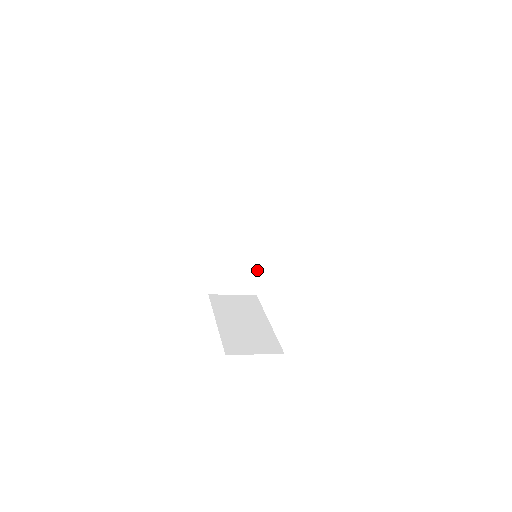
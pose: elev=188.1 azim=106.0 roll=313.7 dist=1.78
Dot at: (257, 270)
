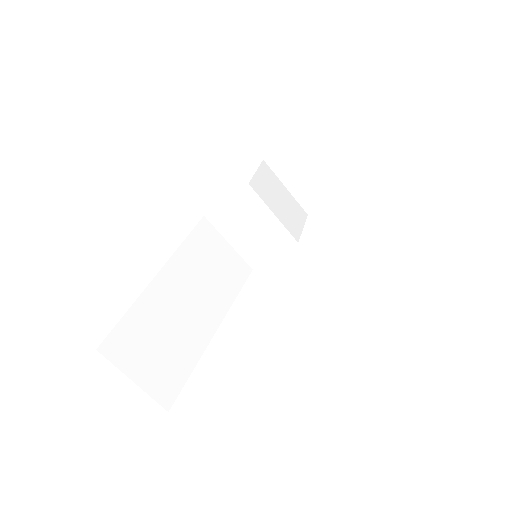
Dot at: (190, 359)
